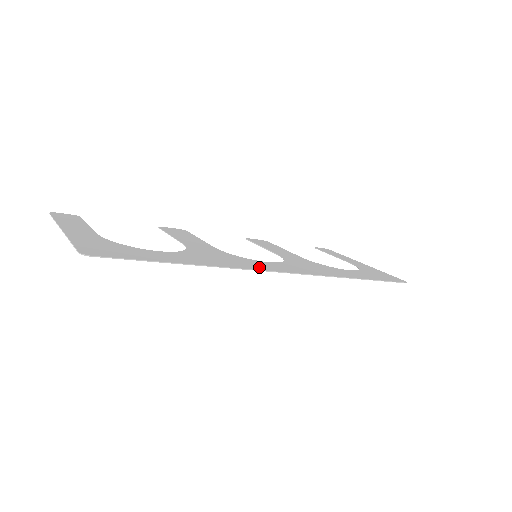
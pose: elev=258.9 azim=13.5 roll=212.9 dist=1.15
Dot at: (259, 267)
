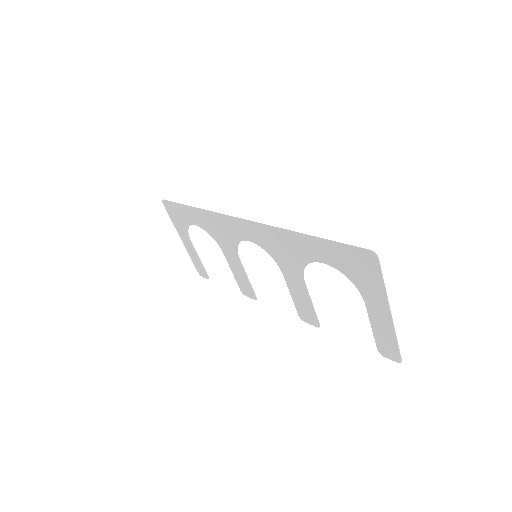
Dot at: (230, 221)
